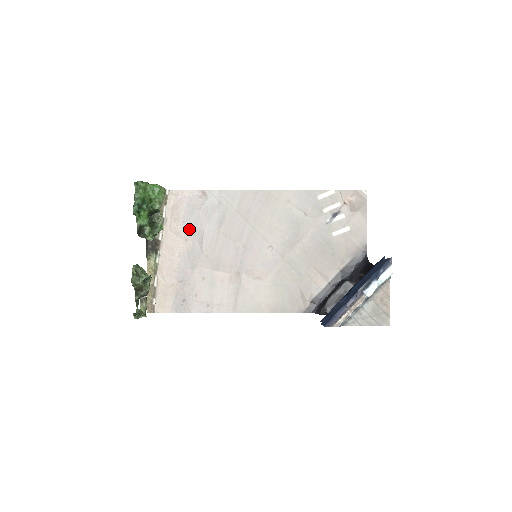
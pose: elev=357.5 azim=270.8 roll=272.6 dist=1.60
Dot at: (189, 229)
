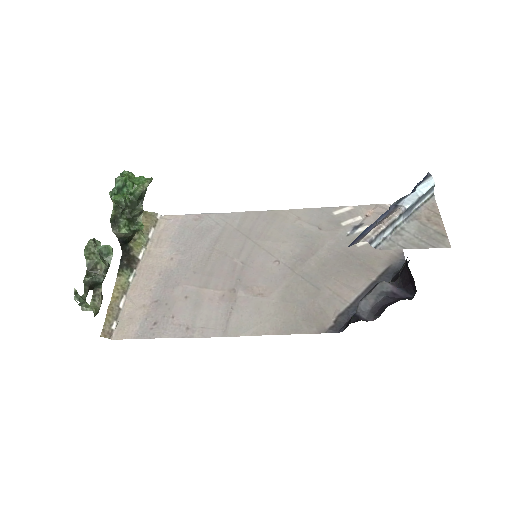
Dot at: (177, 248)
